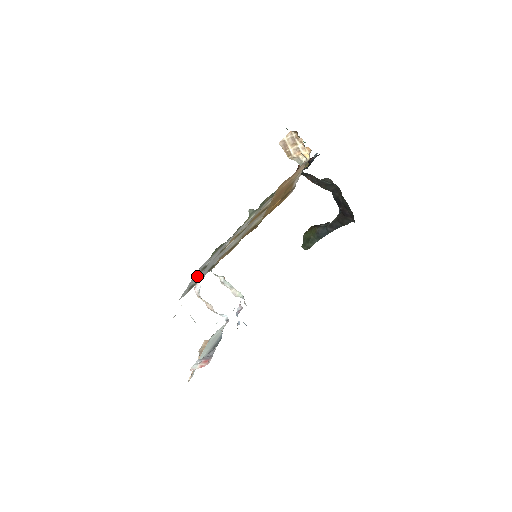
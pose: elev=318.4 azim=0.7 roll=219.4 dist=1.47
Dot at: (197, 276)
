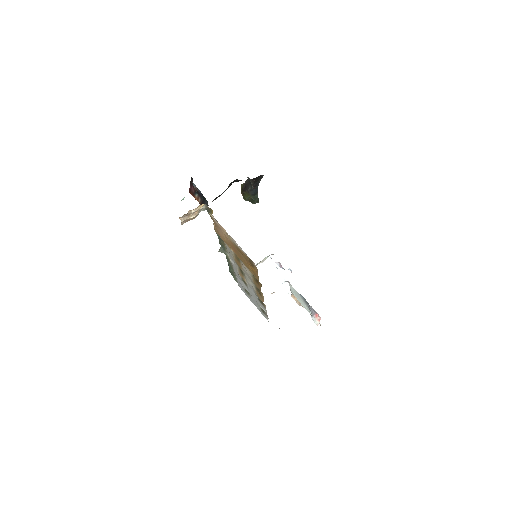
Dot at: (253, 301)
